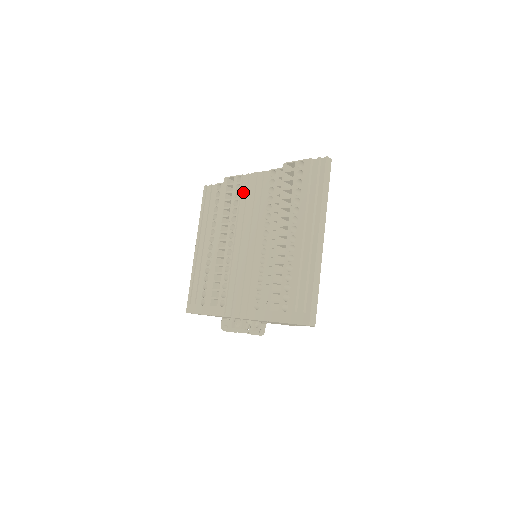
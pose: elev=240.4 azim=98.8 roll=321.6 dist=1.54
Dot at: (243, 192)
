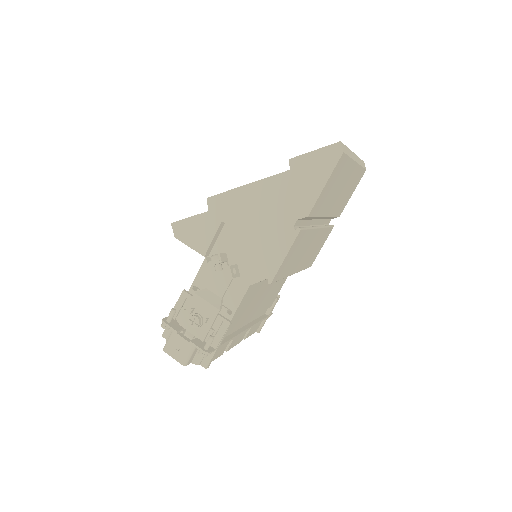
Dot at: occluded
